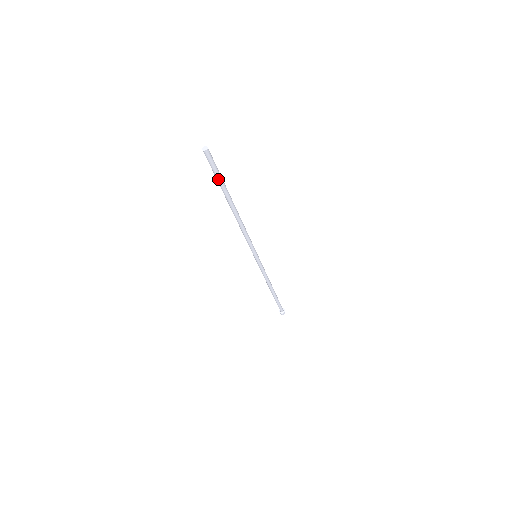
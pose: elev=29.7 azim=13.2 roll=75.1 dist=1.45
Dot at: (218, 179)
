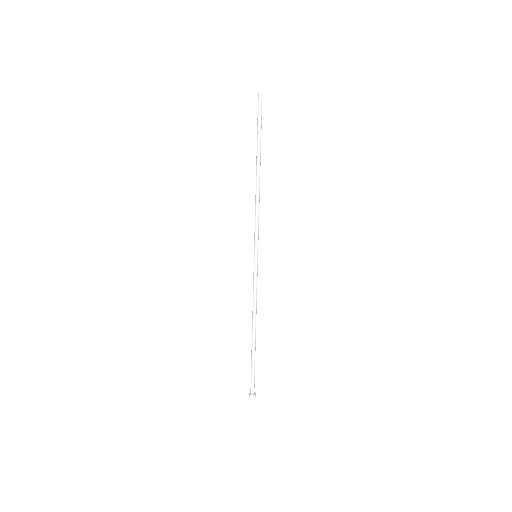
Dot at: (258, 127)
